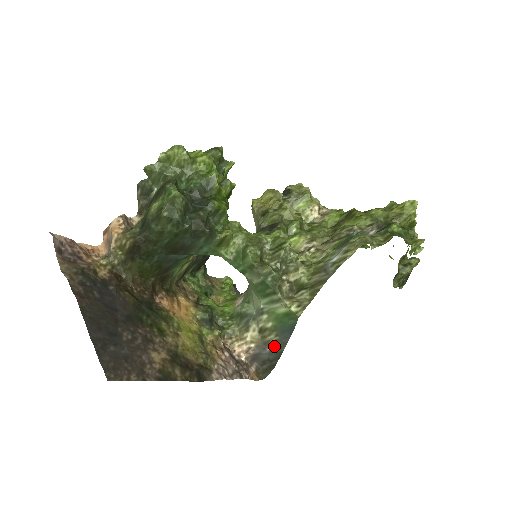
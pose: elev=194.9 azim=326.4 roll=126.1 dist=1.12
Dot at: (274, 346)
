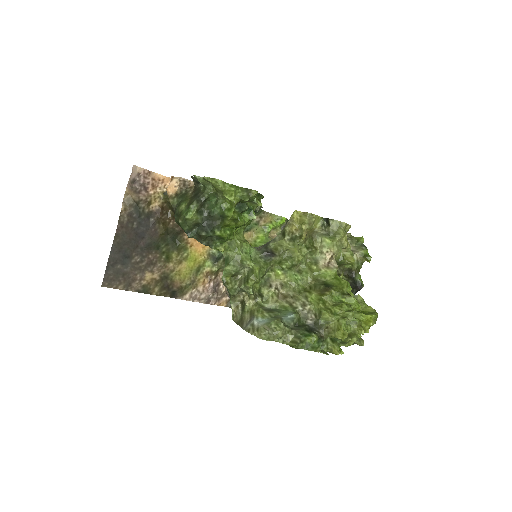
Dot at: occluded
